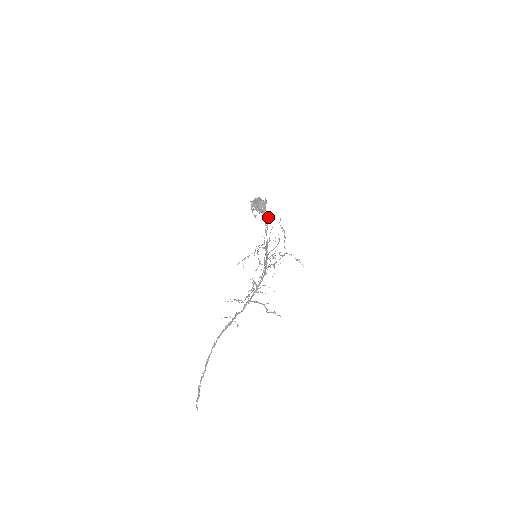
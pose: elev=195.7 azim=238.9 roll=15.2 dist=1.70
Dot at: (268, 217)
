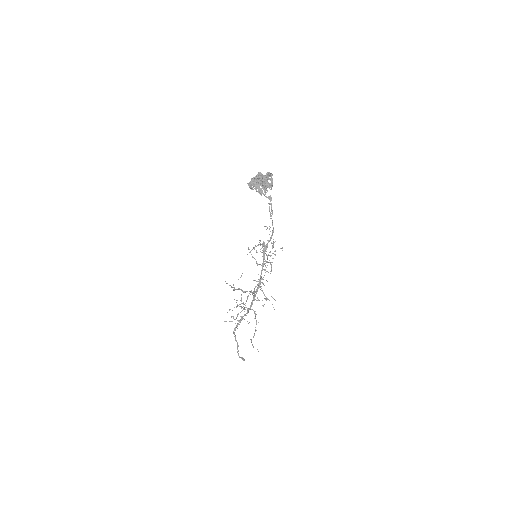
Dot at: (271, 199)
